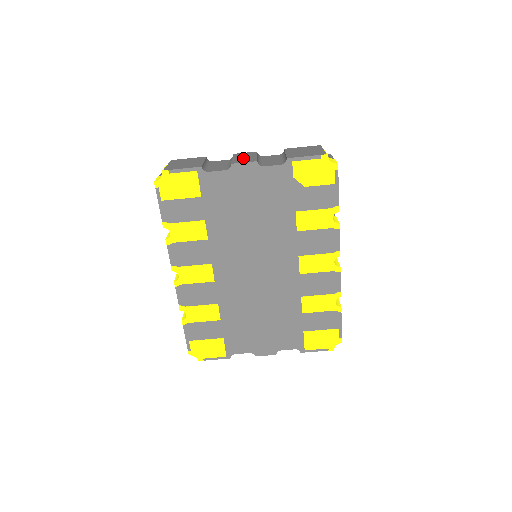
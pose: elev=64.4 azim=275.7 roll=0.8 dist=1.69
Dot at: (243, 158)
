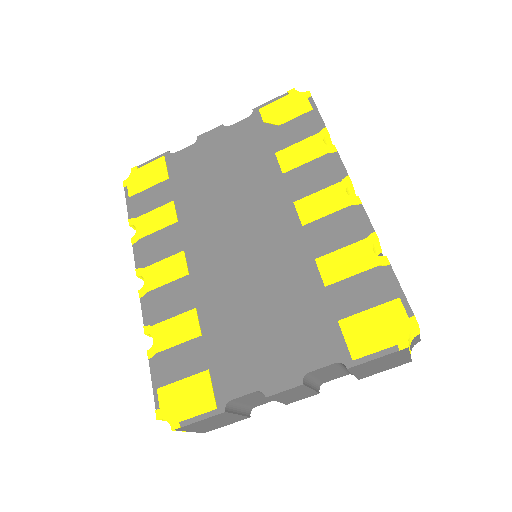
Dot at: occluded
